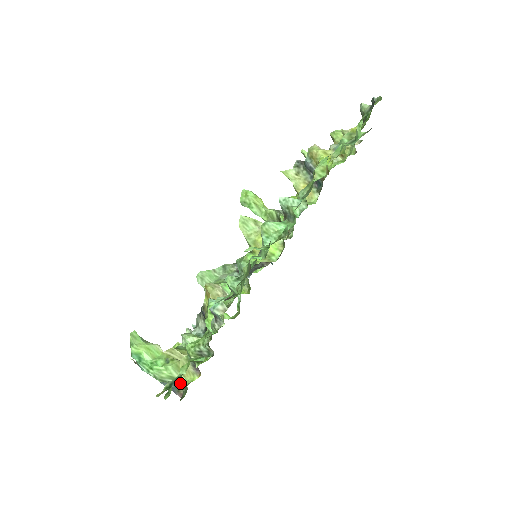
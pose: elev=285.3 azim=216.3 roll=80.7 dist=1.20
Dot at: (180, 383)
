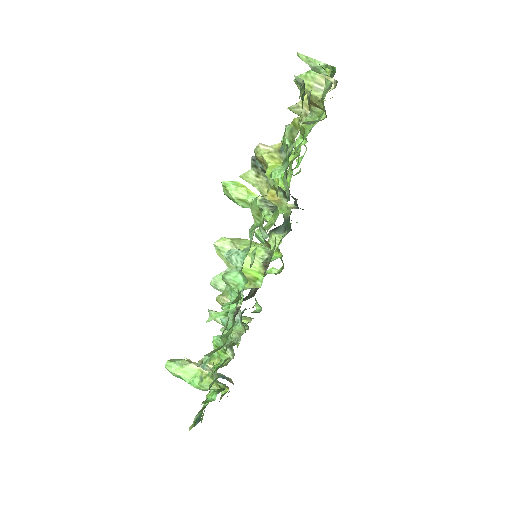
Dot at: occluded
